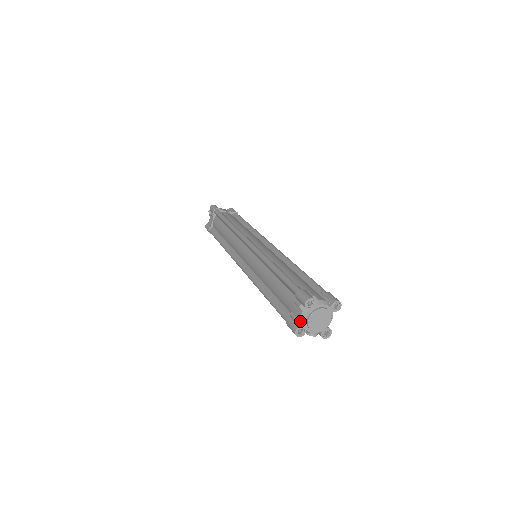
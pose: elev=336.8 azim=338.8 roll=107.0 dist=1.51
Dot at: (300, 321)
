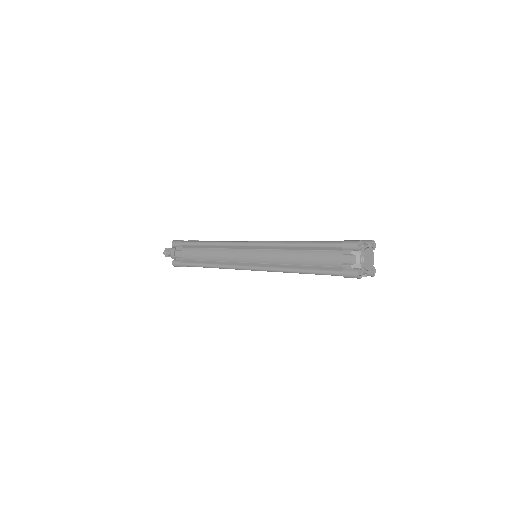
Dot at: (357, 265)
